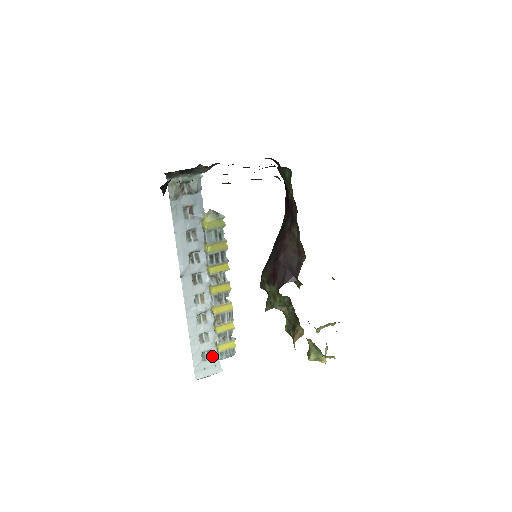
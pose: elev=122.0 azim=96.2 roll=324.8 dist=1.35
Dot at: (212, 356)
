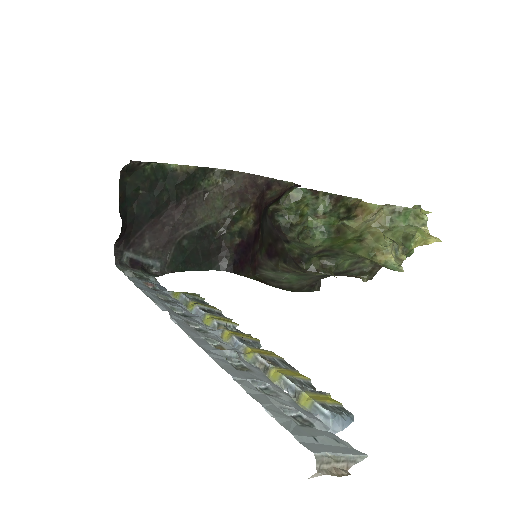
Dot at: (310, 421)
